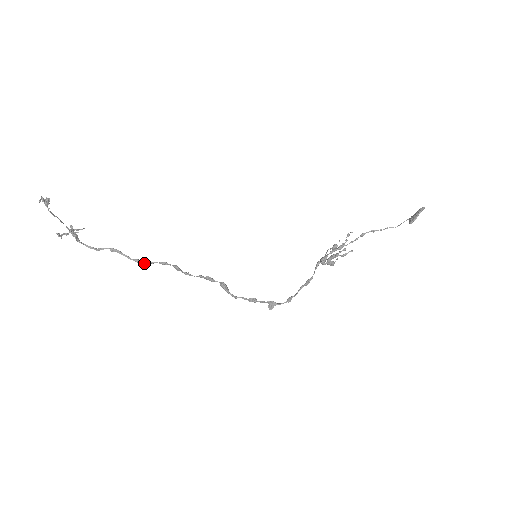
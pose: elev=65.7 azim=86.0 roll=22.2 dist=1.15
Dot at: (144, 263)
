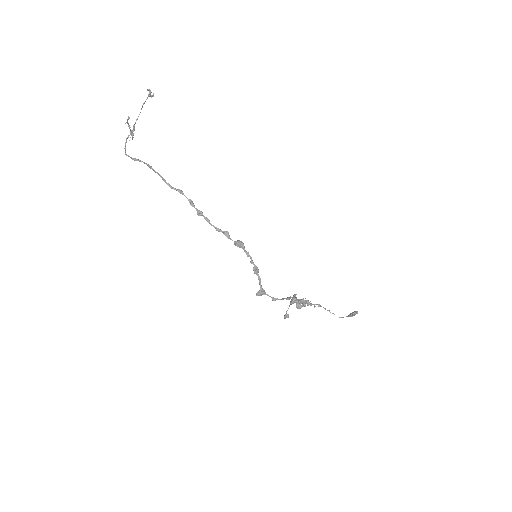
Dot at: (177, 189)
